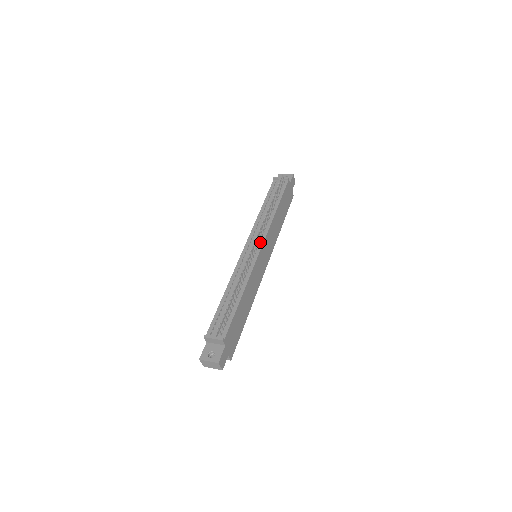
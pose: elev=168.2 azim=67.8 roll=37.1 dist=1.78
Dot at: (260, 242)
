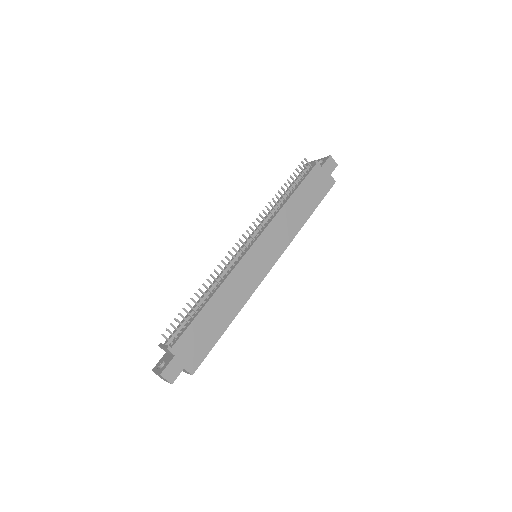
Dot at: (255, 238)
